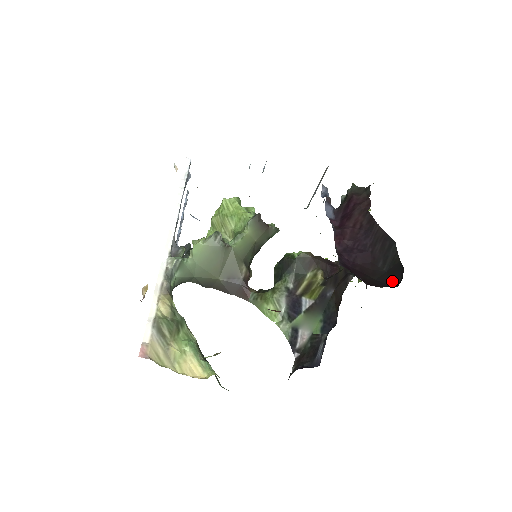
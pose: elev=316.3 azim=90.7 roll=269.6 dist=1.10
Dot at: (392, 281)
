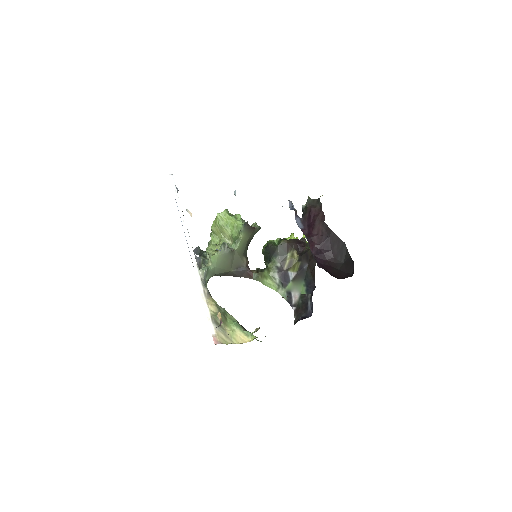
Dot at: (349, 270)
